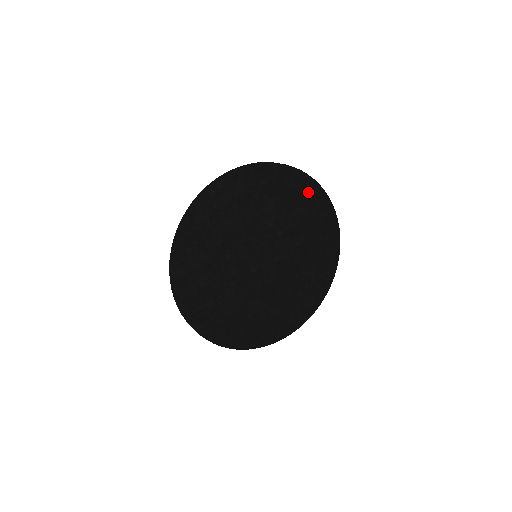
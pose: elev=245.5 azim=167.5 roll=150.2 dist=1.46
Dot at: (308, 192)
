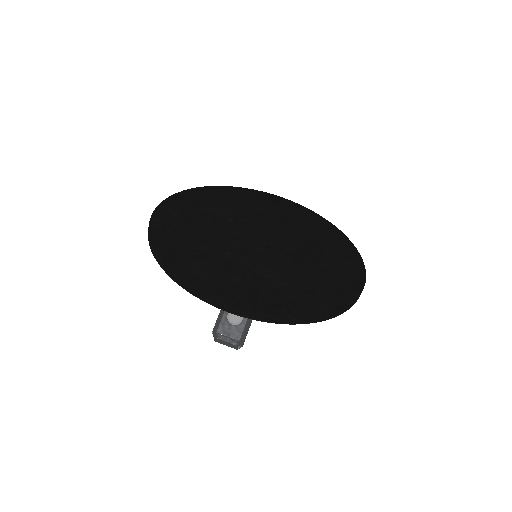
Dot at: (229, 193)
